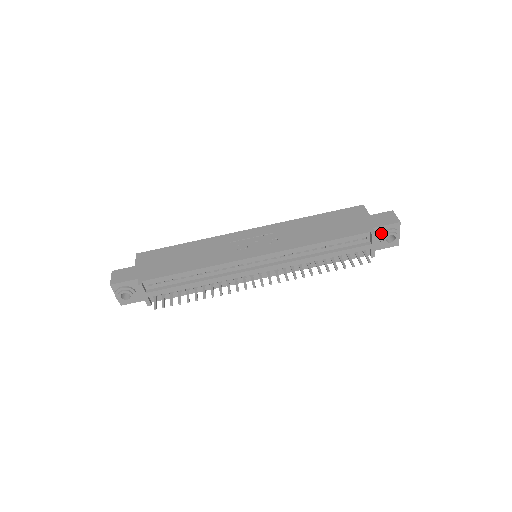
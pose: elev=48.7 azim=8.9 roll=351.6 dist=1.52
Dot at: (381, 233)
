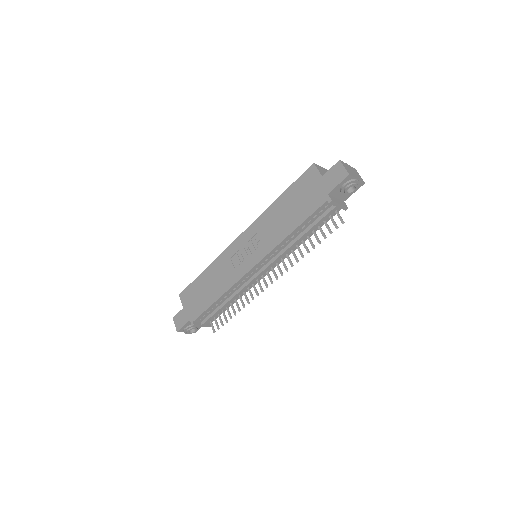
Dot at: (339, 190)
